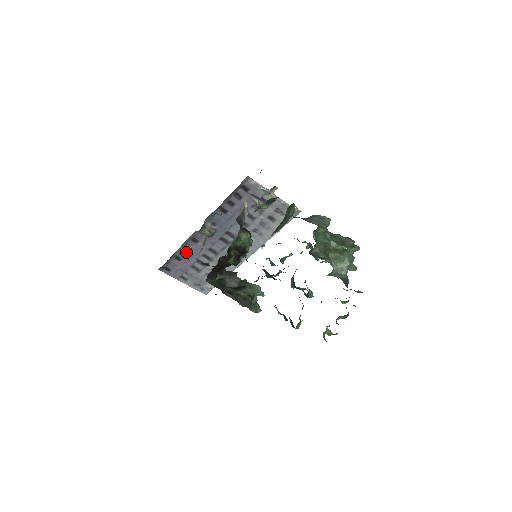
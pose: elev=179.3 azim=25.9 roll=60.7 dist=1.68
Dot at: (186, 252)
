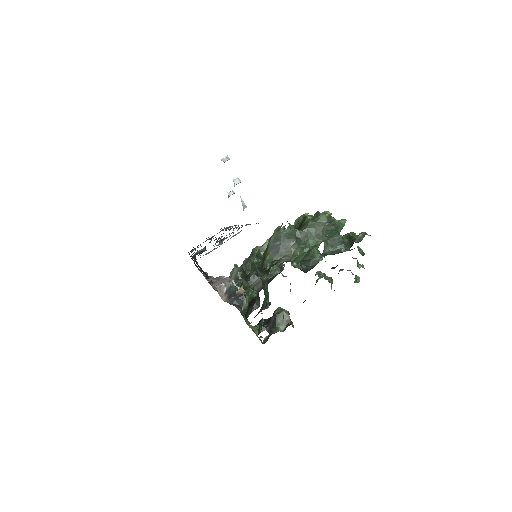
Dot at: occluded
